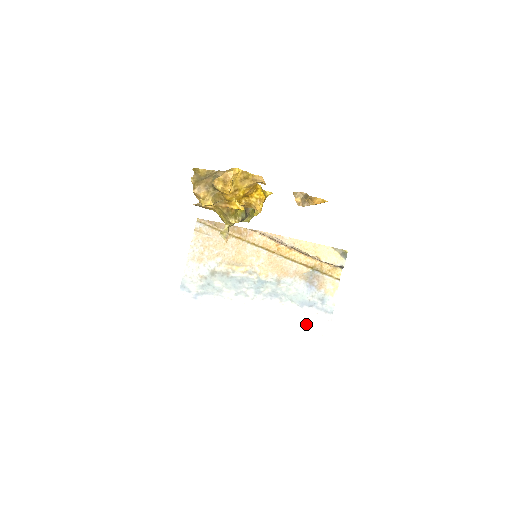
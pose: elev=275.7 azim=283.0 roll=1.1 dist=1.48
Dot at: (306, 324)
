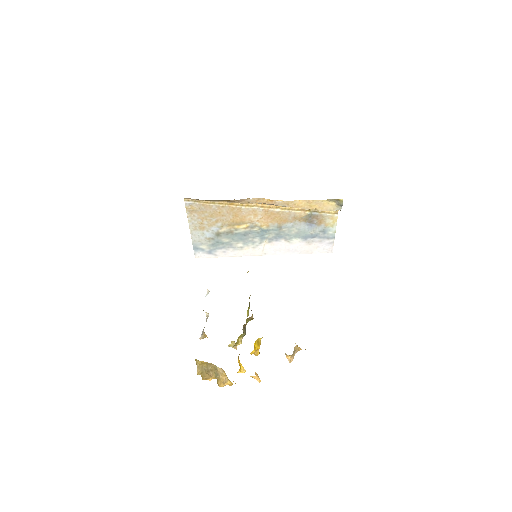
Dot at: (312, 249)
